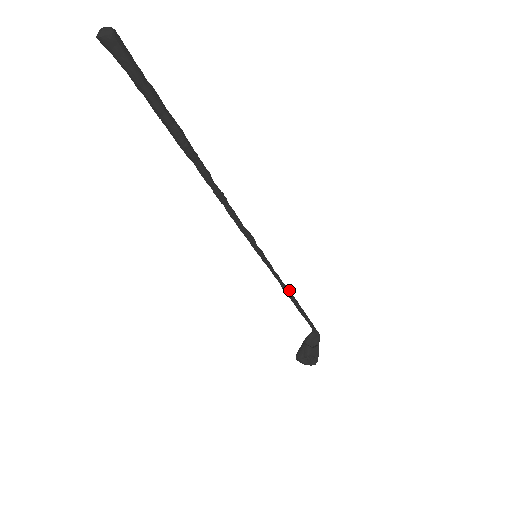
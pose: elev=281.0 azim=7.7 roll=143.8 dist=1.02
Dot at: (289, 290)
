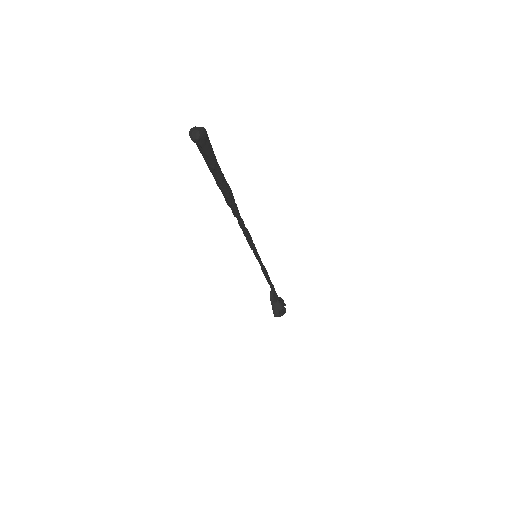
Dot at: (265, 269)
